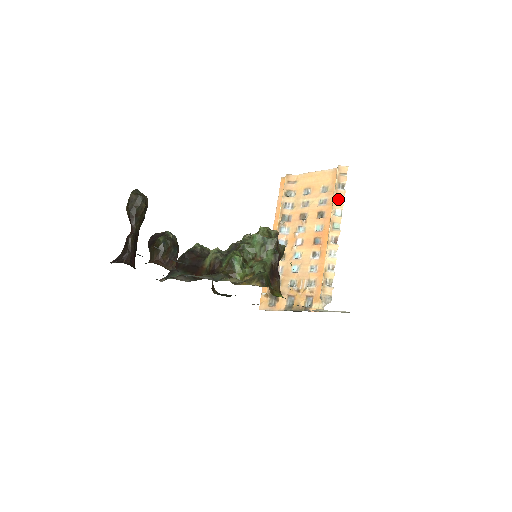
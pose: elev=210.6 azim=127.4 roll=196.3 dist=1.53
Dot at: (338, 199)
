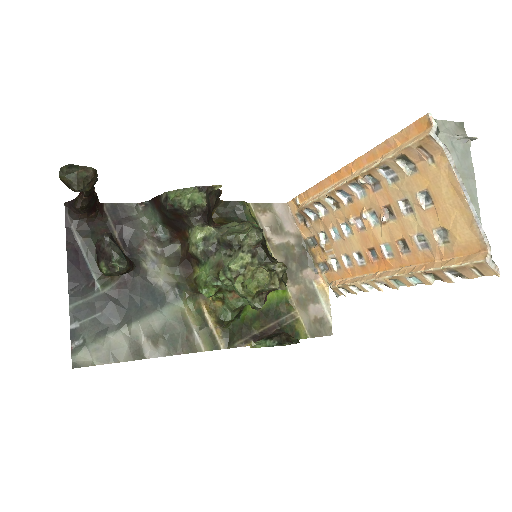
Dot at: (433, 274)
